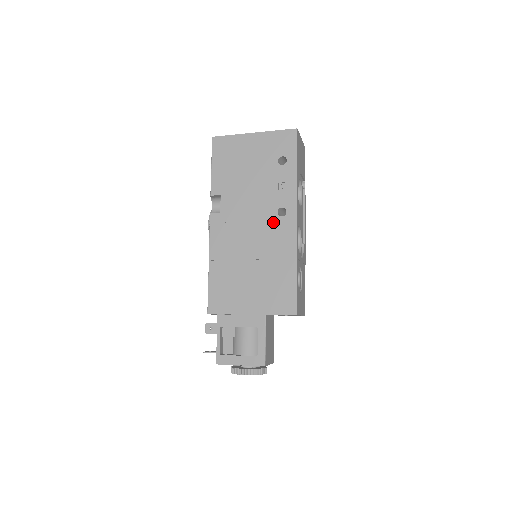
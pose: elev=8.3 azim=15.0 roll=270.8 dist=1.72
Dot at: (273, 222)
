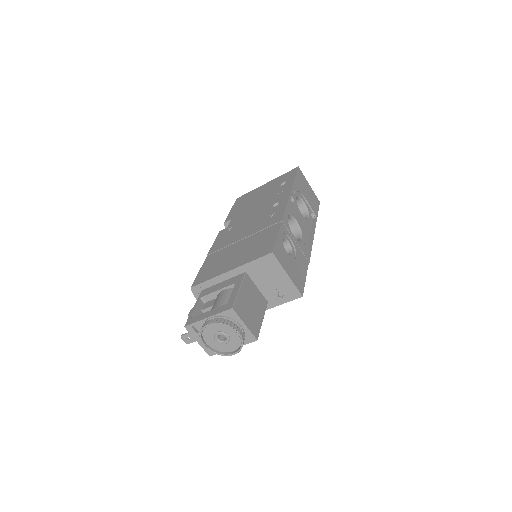
Dot at: (267, 212)
